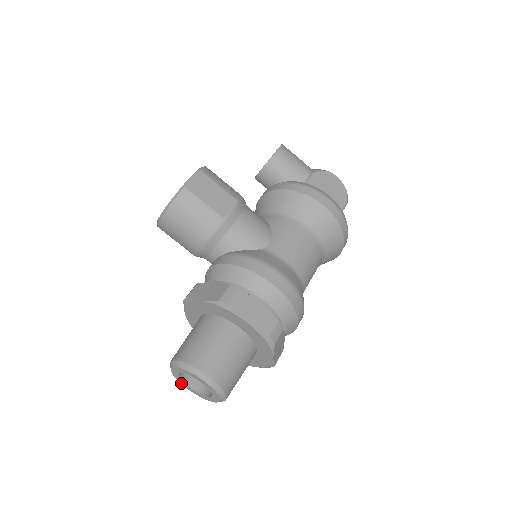
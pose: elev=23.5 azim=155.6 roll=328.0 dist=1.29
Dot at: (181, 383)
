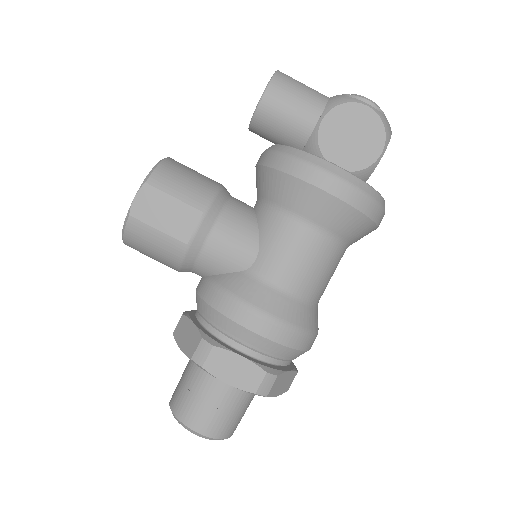
Dot at: occluded
